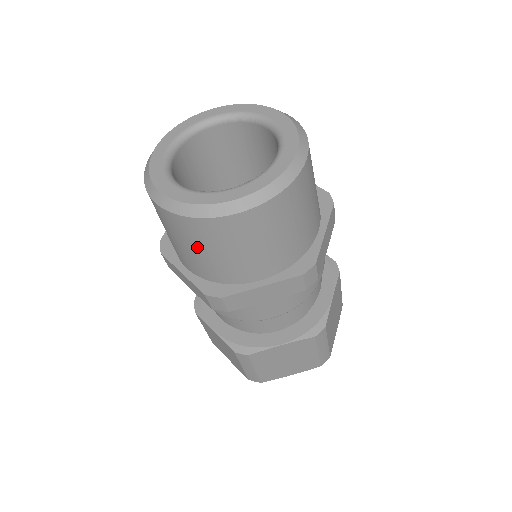
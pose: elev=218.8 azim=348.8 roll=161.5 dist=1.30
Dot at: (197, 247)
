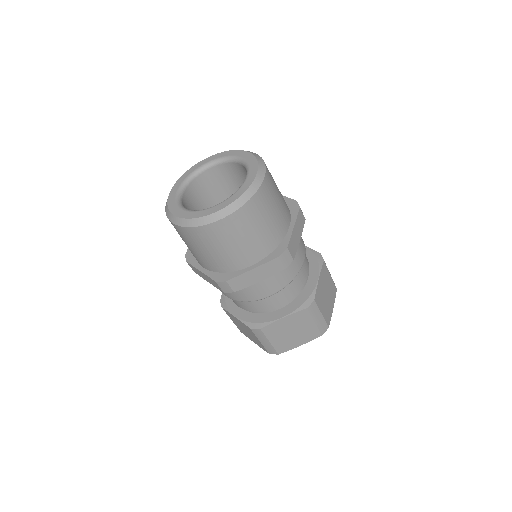
Dot at: (203, 248)
